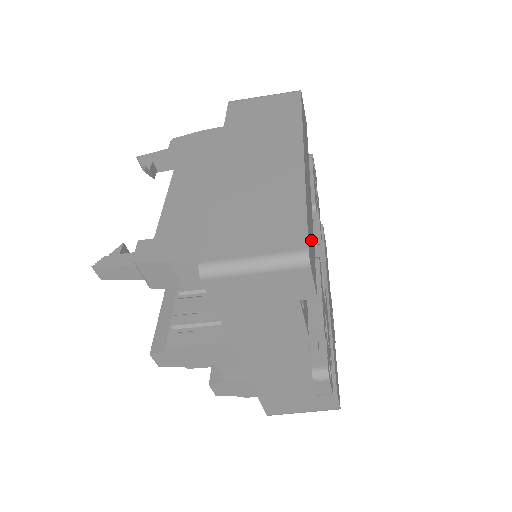
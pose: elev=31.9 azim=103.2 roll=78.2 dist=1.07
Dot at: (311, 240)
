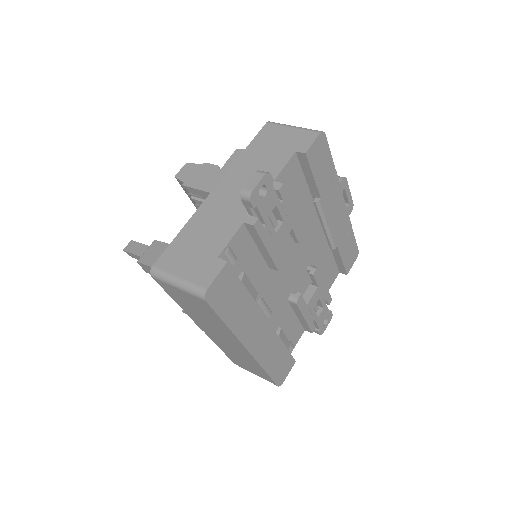
Dot at: (279, 362)
